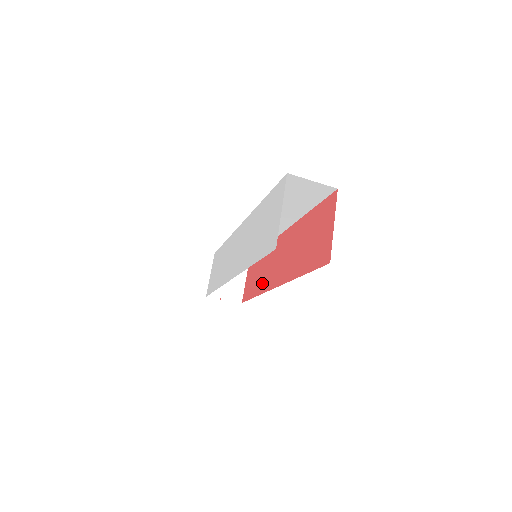
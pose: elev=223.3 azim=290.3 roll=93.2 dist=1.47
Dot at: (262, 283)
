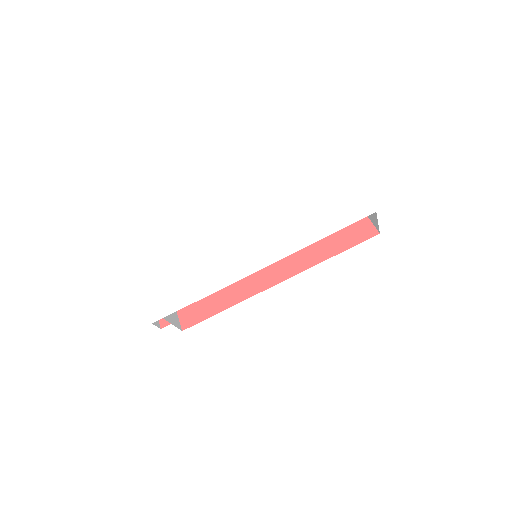
Dot at: (238, 292)
